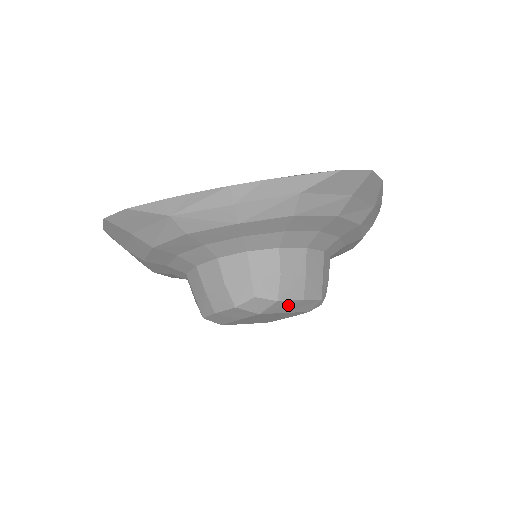
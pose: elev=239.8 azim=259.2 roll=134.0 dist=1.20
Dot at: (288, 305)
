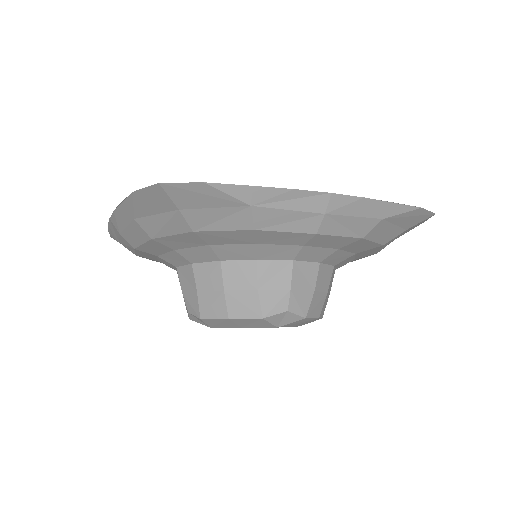
Dot at: (224, 322)
